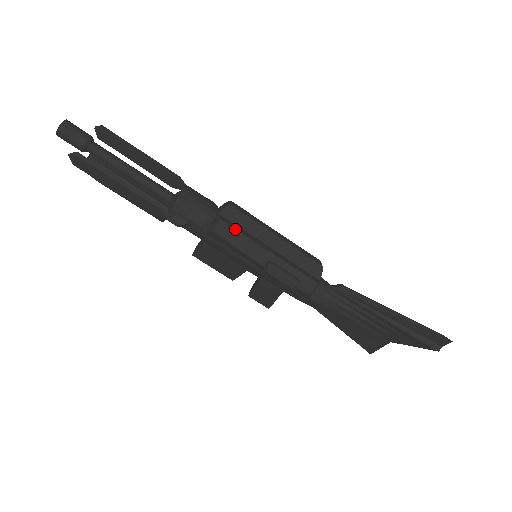
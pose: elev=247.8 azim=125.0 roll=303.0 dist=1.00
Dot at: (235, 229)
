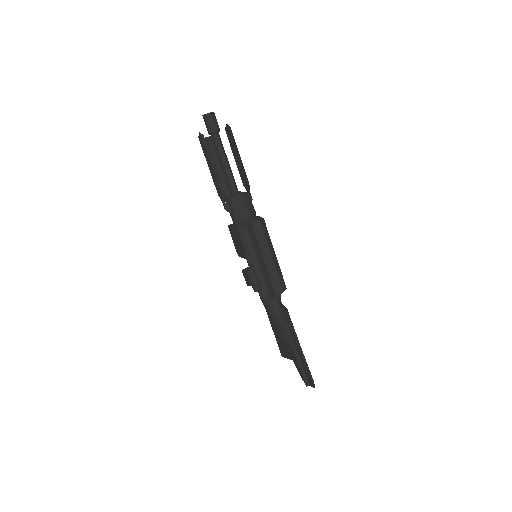
Dot at: (250, 236)
